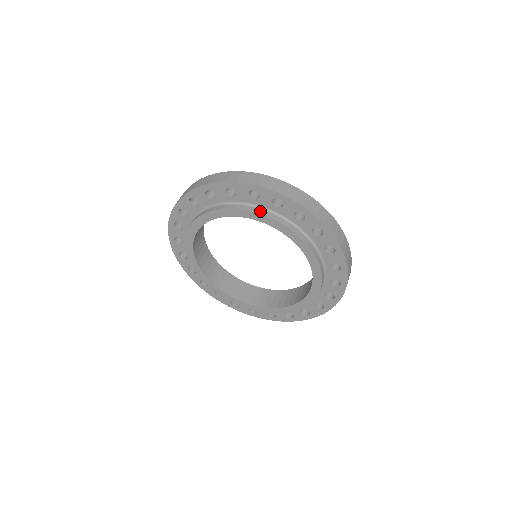
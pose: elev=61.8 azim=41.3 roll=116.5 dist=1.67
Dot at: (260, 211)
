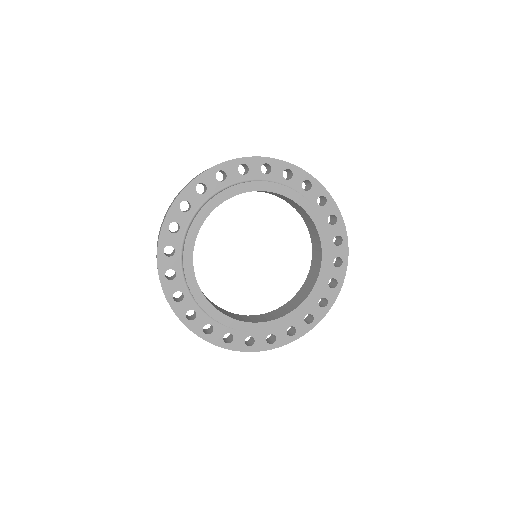
Dot at: (254, 181)
